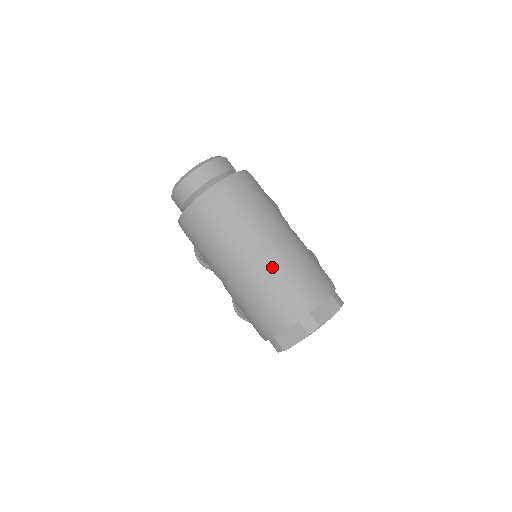
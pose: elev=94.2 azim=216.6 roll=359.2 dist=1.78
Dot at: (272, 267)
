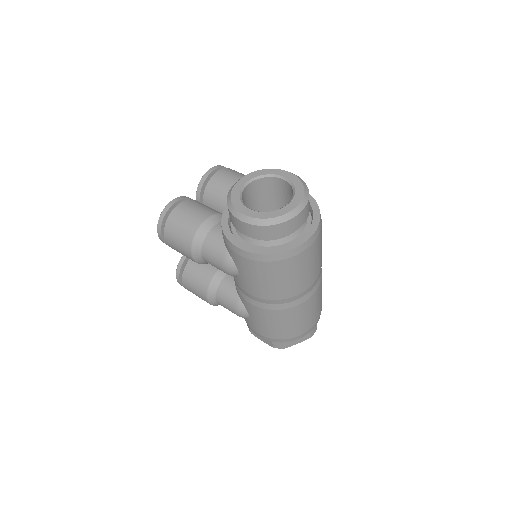
Dot at: (317, 297)
